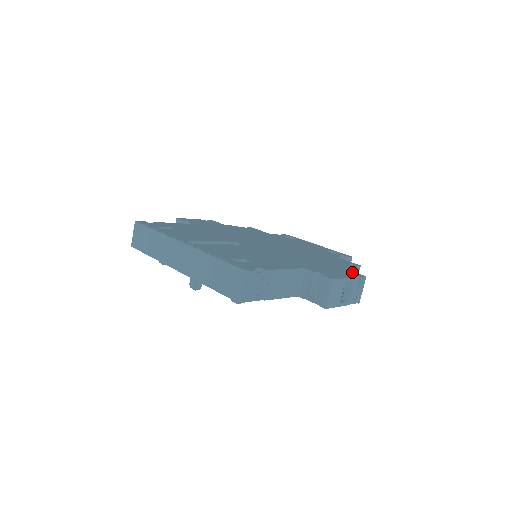
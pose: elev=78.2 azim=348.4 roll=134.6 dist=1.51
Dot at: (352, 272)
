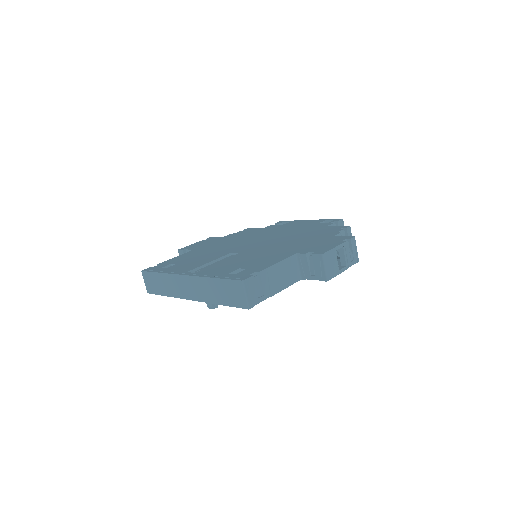
Dot at: (341, 237)
